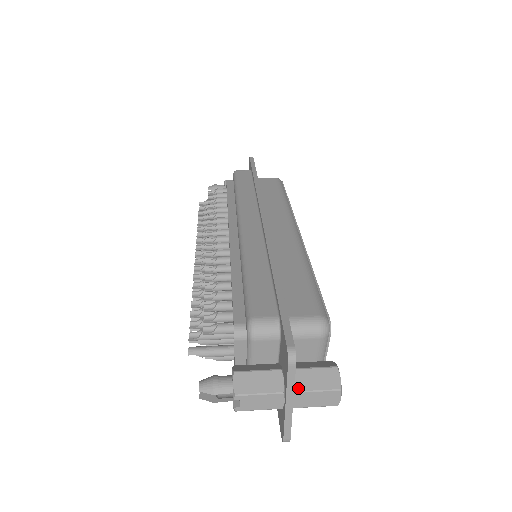
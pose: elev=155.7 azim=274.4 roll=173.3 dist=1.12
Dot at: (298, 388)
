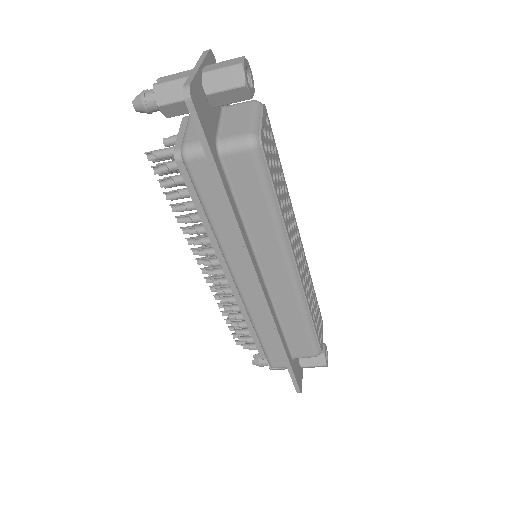
Dot at: occluded
